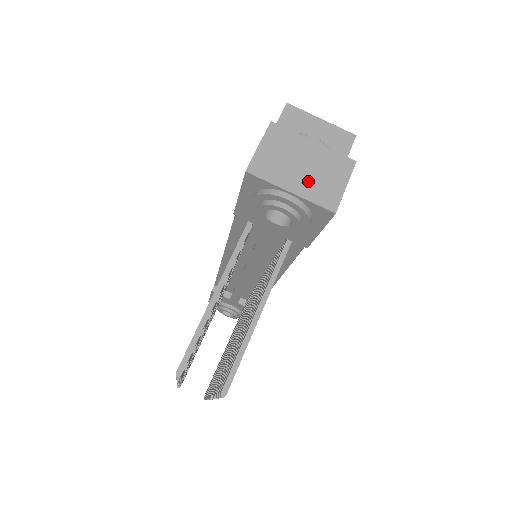
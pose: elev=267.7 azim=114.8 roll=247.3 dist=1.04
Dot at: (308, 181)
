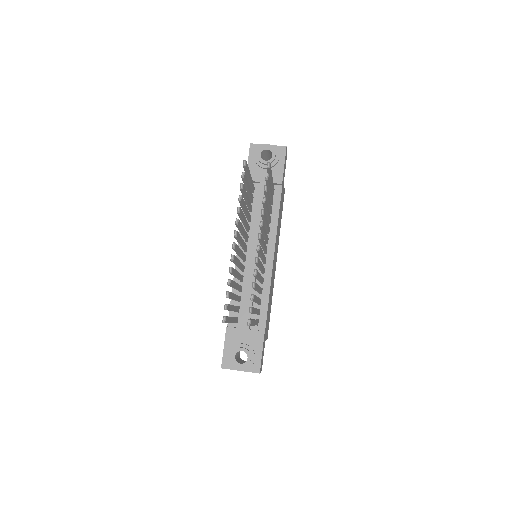
Dot at: occluded
